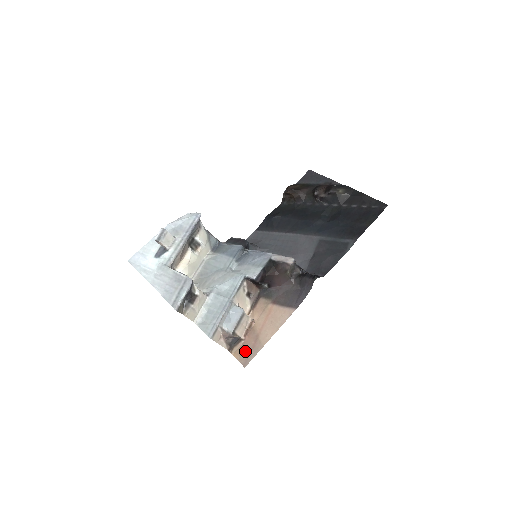
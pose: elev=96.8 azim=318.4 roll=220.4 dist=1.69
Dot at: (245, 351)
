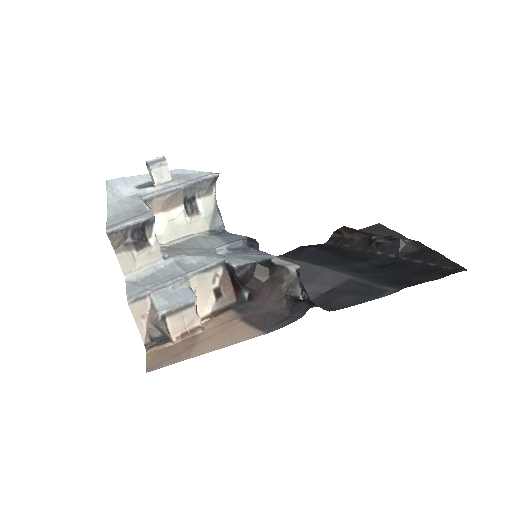
Dot at: (164, 355)
